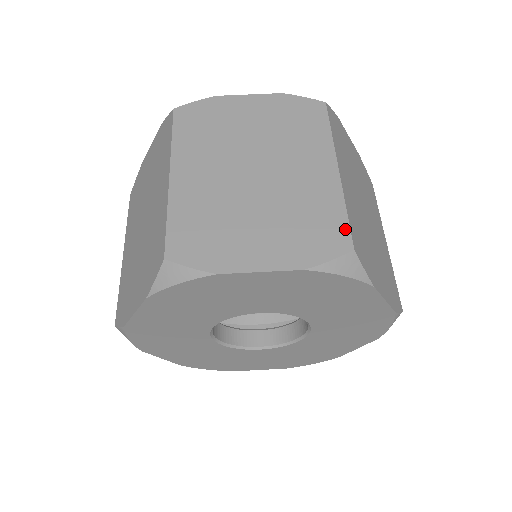
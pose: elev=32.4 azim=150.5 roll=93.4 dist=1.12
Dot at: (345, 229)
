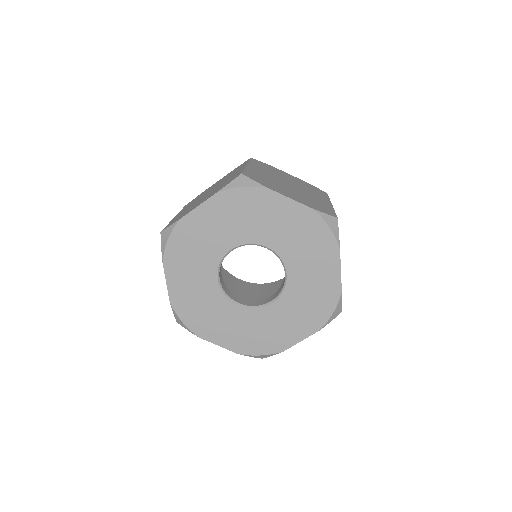
Dot at: (334, 213)
